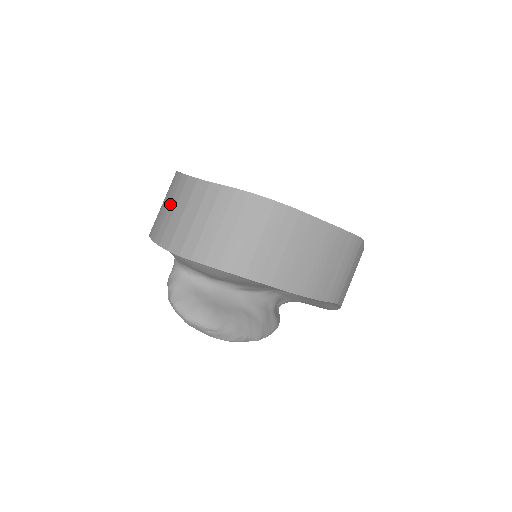
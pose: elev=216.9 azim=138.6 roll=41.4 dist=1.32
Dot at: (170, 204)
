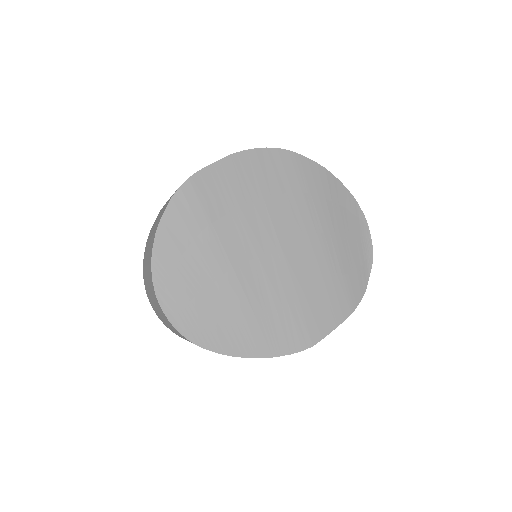
Dot at: (148, 253)
